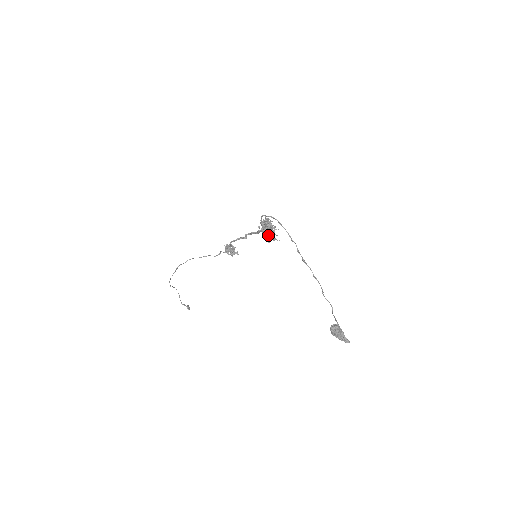
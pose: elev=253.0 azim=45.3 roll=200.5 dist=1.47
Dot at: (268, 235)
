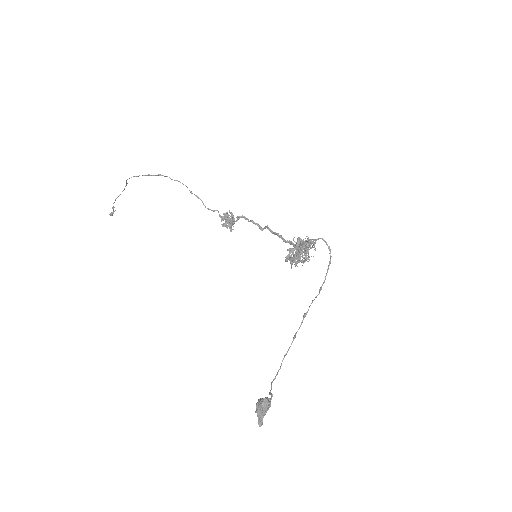
Dot at: (300, 257)
